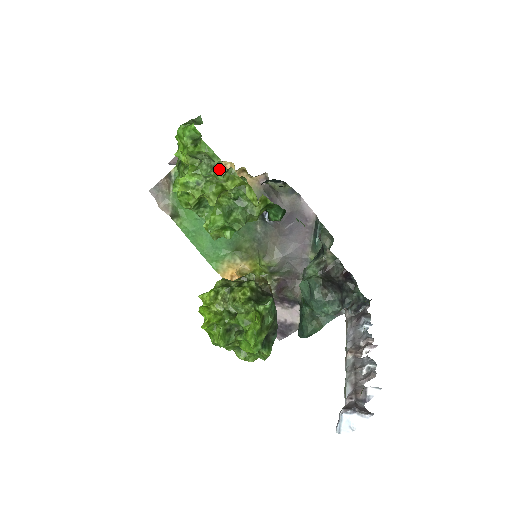
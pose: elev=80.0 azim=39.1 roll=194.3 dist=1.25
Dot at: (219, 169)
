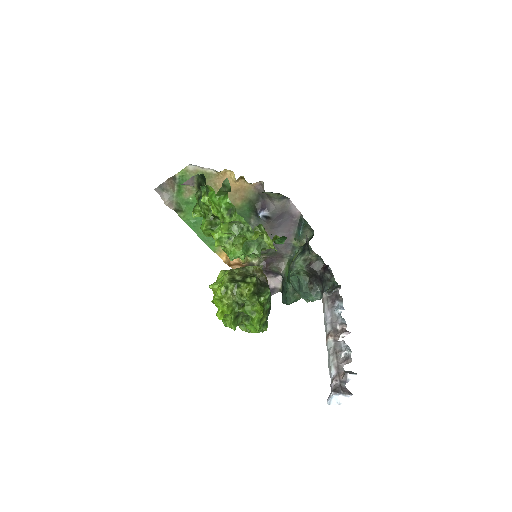
Dot at: (248, 232)
